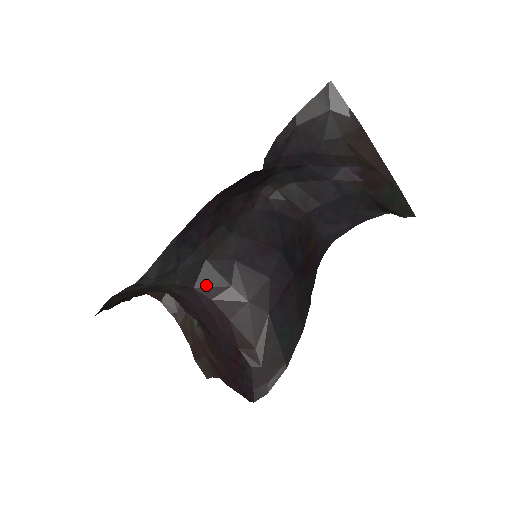
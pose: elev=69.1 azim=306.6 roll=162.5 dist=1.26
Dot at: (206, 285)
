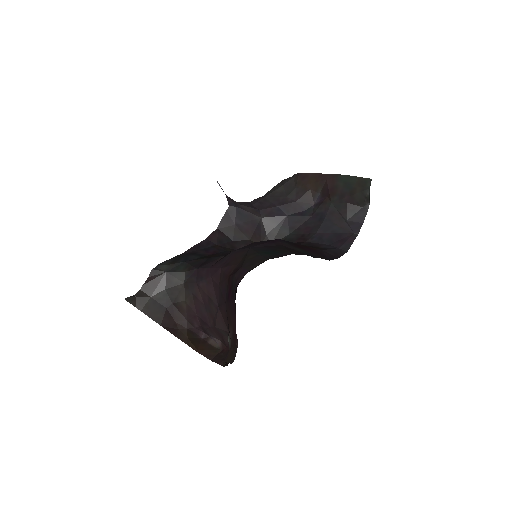
Dot at: (206, 264)
